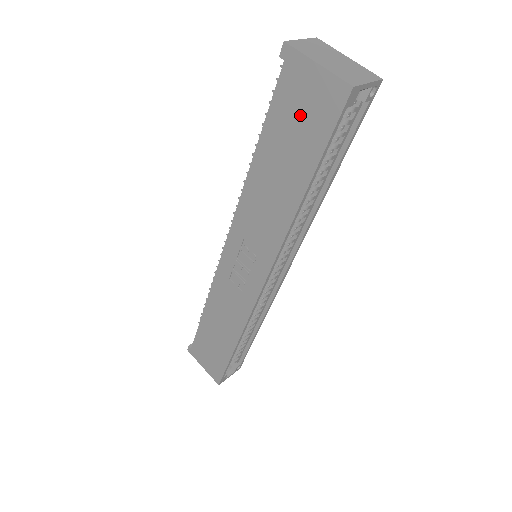
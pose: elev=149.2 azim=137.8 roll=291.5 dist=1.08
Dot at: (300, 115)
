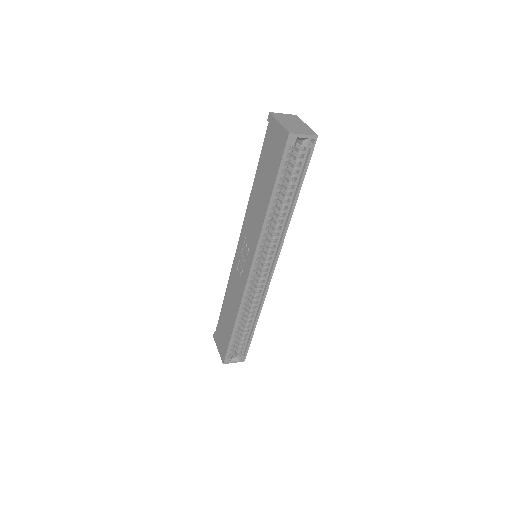
Dot at: (271, 152)
